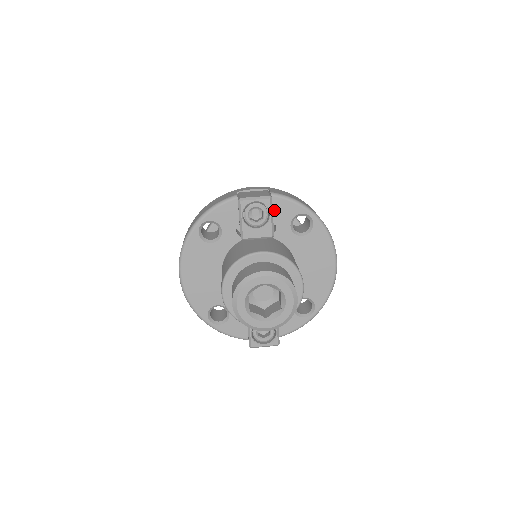
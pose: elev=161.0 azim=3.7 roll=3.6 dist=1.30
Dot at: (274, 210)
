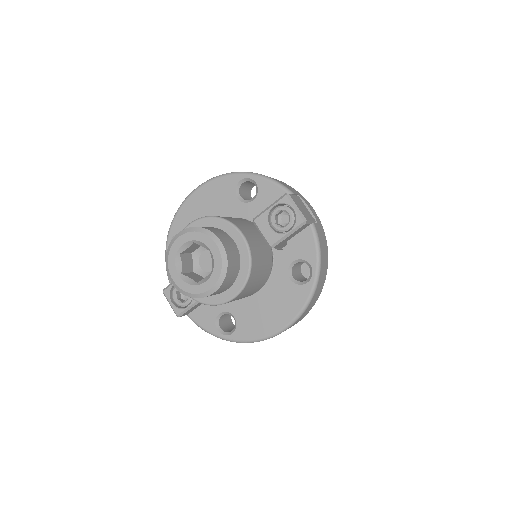
Dot at: (299, 236)
